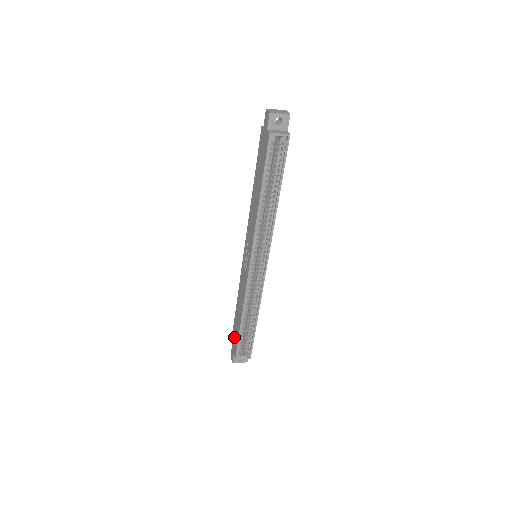
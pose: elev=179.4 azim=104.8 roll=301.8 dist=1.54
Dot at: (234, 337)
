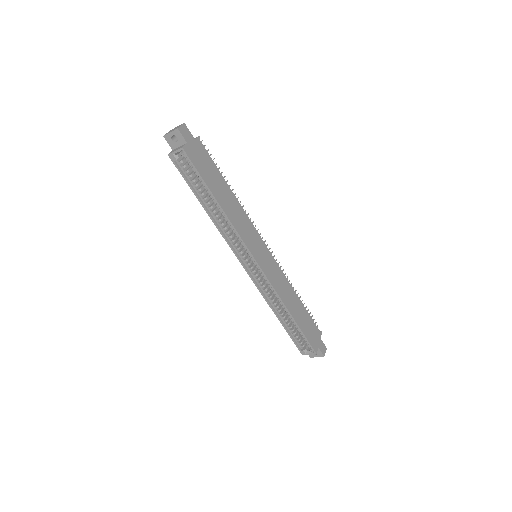
Dot at: occluded
